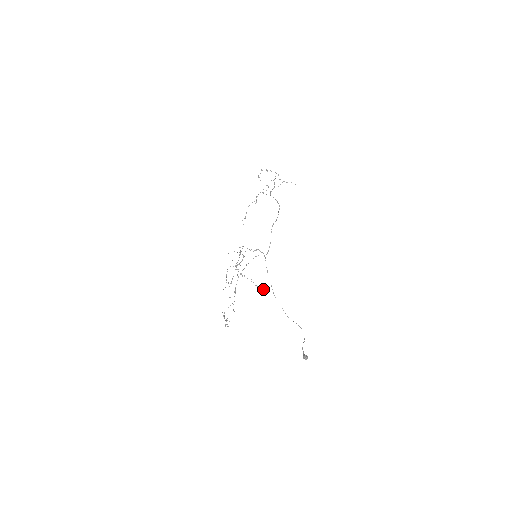
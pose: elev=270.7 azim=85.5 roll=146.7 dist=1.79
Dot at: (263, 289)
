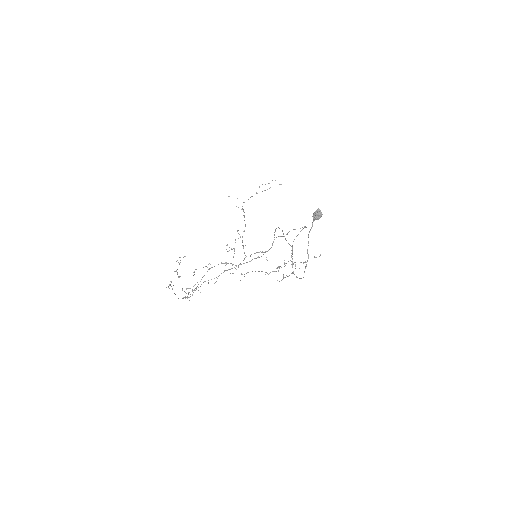
Dot at: occluded
